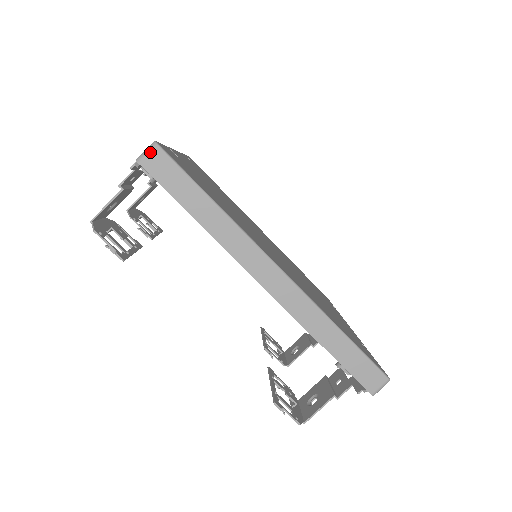
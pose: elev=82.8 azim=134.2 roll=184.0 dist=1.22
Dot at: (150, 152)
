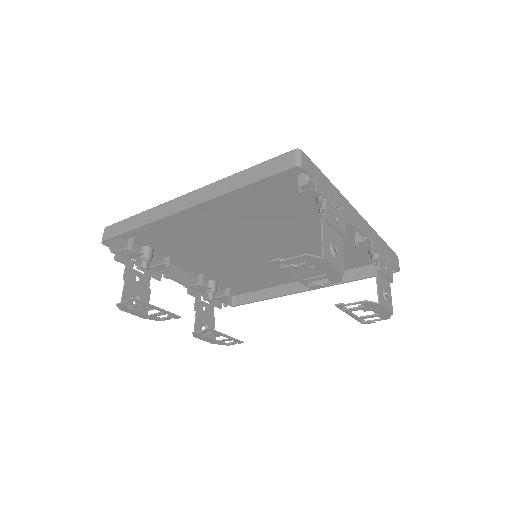
Dot at: (104, 233)
